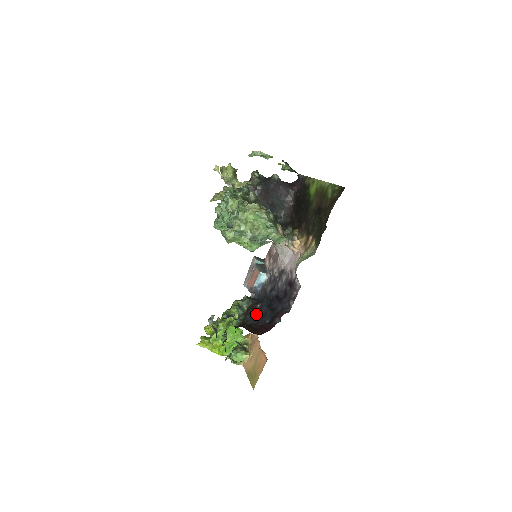
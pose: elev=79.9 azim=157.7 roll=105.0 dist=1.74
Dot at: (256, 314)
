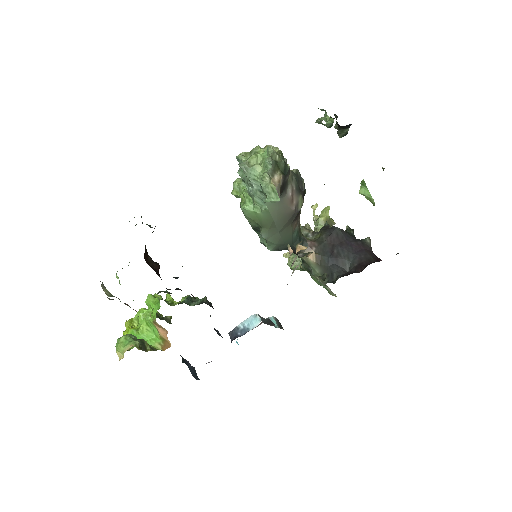
Dot at: occluded
